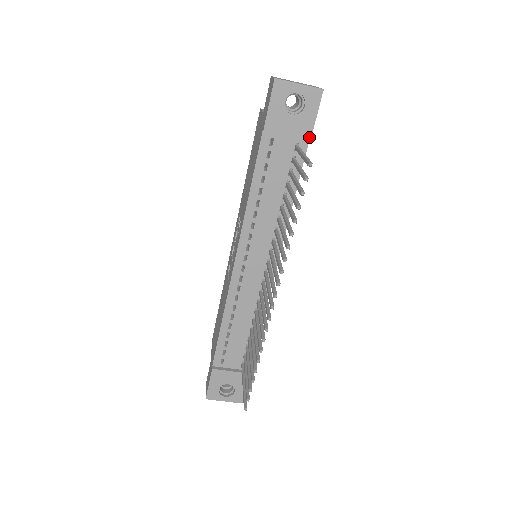
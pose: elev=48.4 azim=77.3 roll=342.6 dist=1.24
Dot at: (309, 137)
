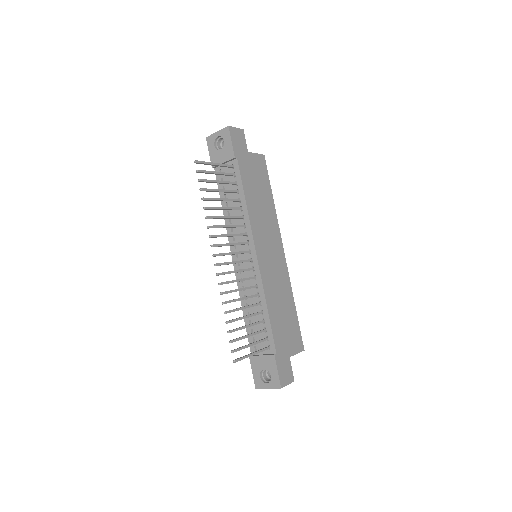
Dot at: (233, 156)
